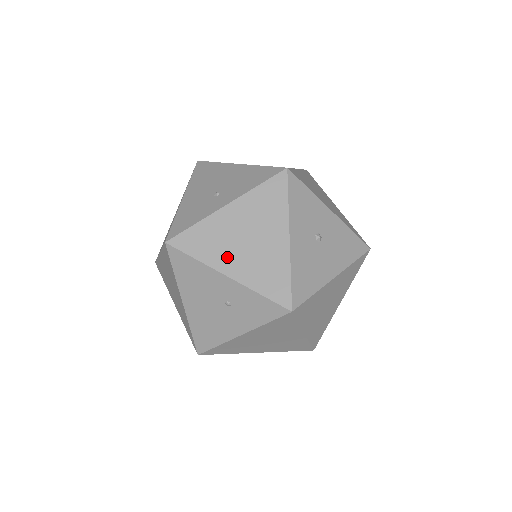
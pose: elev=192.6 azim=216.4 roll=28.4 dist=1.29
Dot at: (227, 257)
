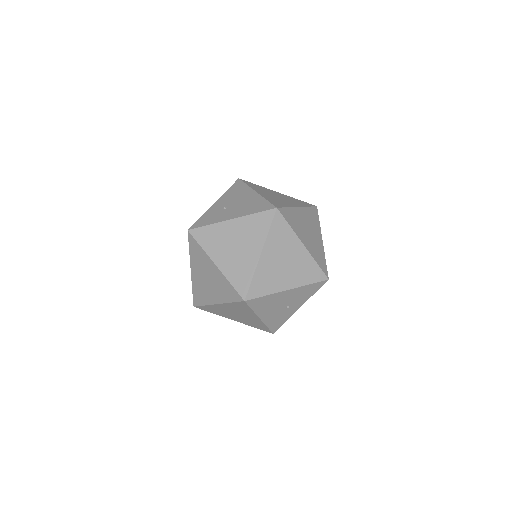
Dot at: occluded
